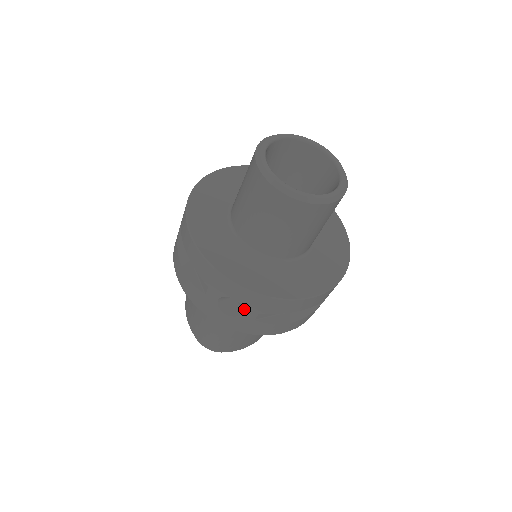
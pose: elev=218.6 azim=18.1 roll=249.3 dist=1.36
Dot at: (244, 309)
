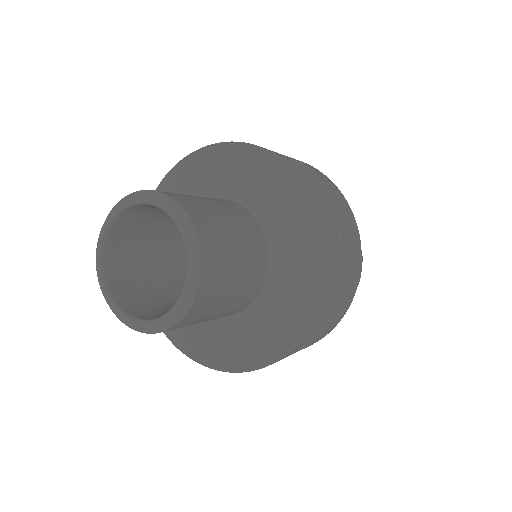
Dot at: occluded
